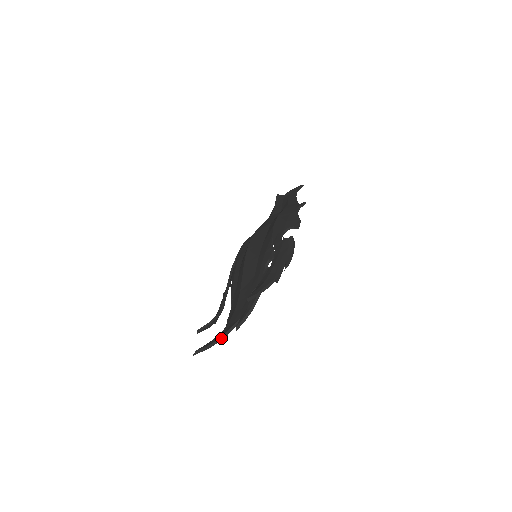
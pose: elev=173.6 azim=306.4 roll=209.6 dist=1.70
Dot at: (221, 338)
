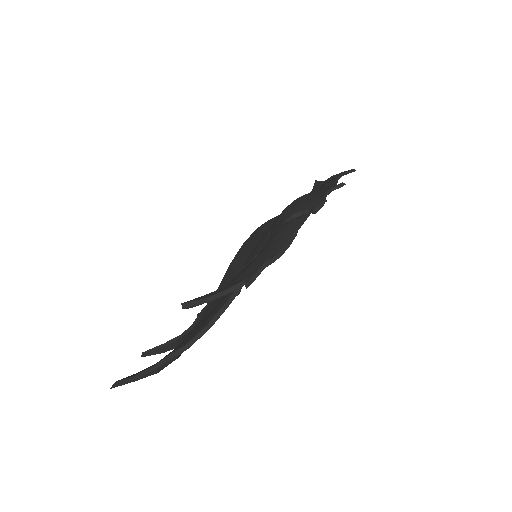
Dot at: (151, 368)
